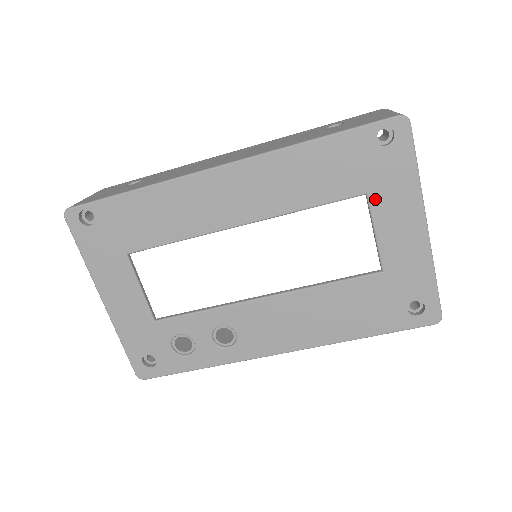
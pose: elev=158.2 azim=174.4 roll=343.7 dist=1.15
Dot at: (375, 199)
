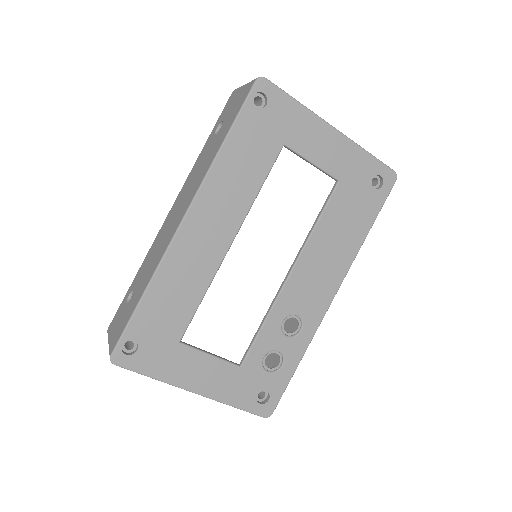
Dot at: (292, 143)
